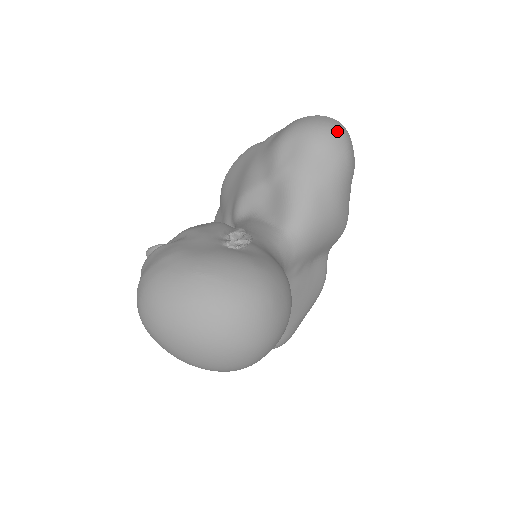
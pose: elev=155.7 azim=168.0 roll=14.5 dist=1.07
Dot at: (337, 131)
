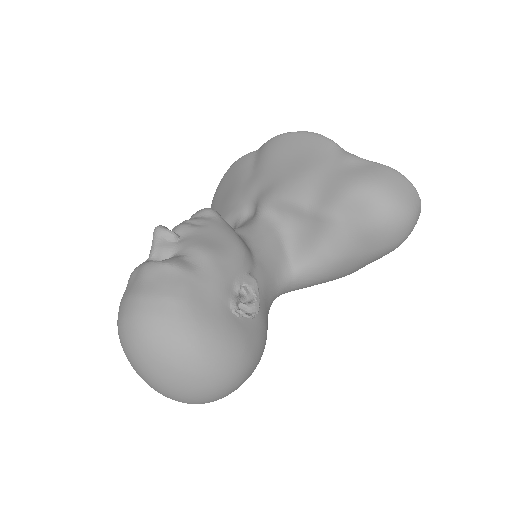
Dot at: (410, 220)
